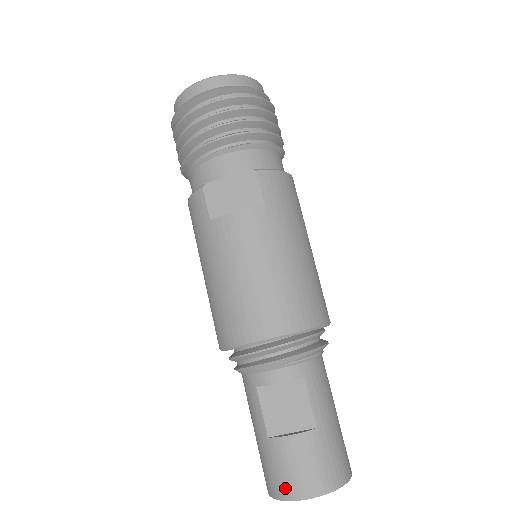
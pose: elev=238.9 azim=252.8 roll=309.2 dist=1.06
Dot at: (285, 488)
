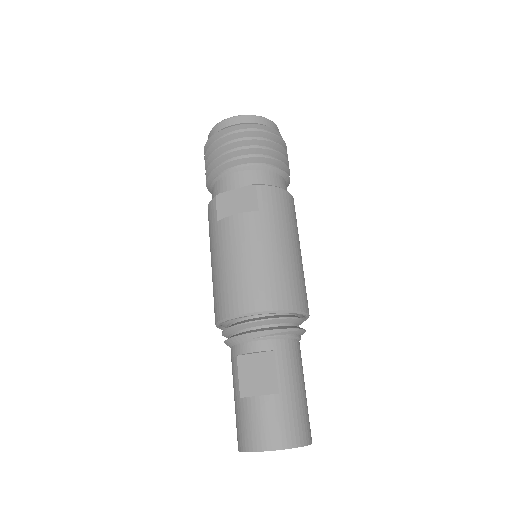
Dot at: (247, 441)
